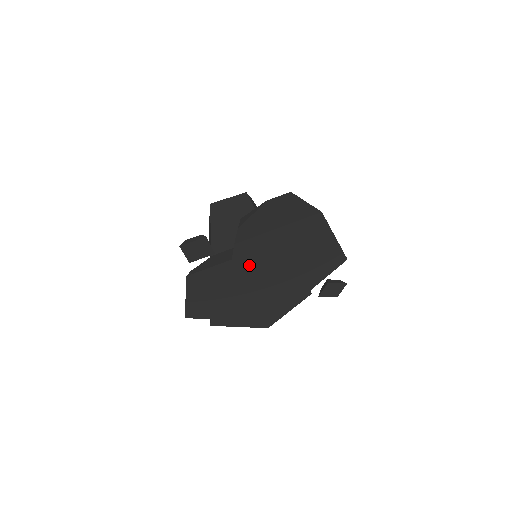
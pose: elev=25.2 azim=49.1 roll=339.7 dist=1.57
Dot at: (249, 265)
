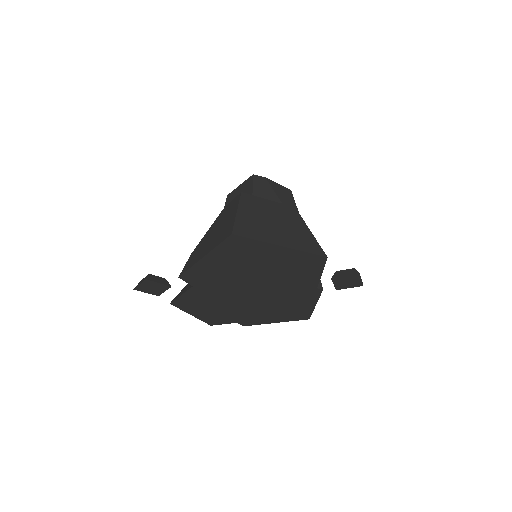
Dot at: (216, 286)
